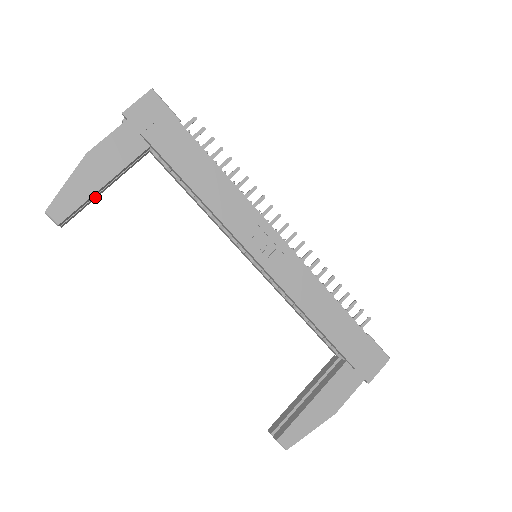
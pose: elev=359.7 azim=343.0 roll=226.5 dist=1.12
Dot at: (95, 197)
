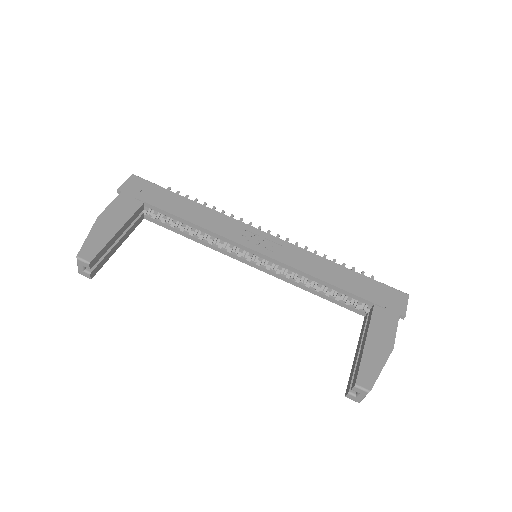
Dot at: (112, 251)
